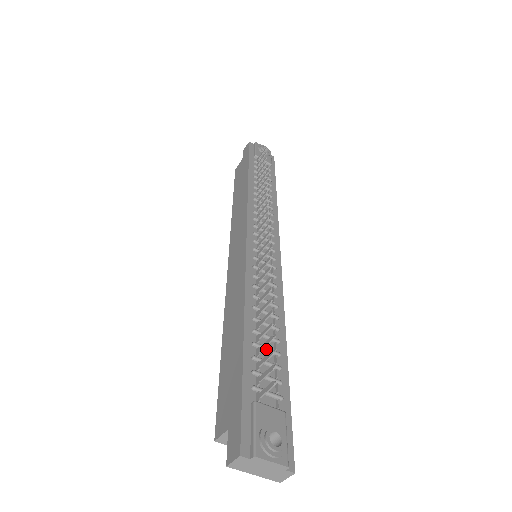
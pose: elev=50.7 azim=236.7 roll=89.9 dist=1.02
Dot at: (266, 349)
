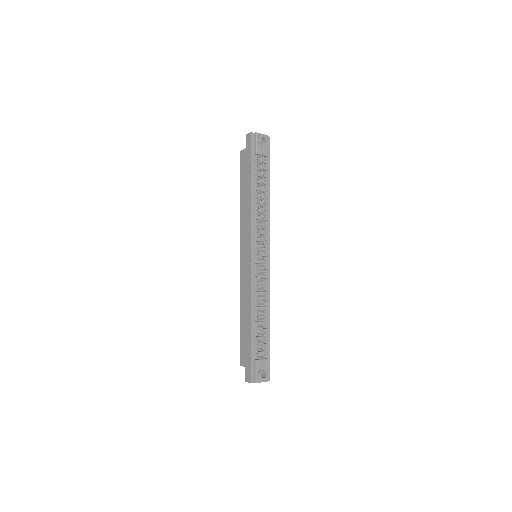
Dot at: (261, 330)
